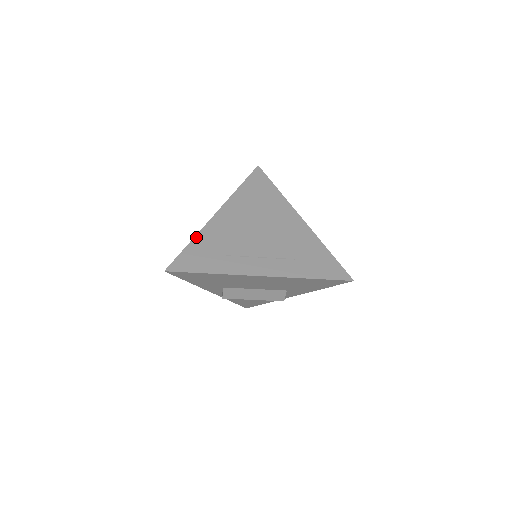
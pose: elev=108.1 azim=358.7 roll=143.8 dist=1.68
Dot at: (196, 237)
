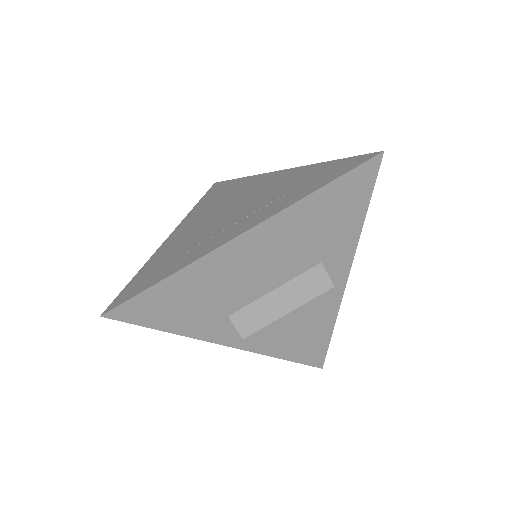
Dot at: (145, 265)
